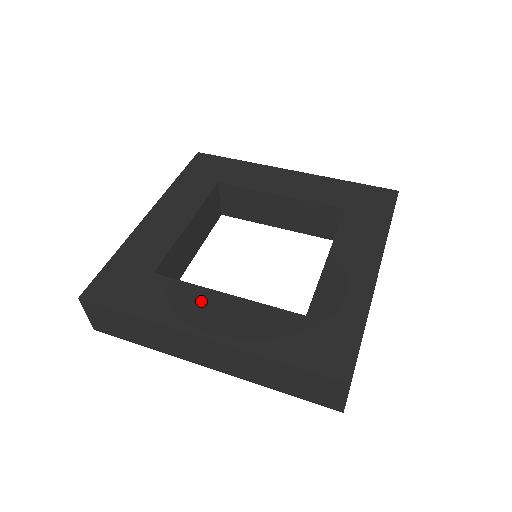
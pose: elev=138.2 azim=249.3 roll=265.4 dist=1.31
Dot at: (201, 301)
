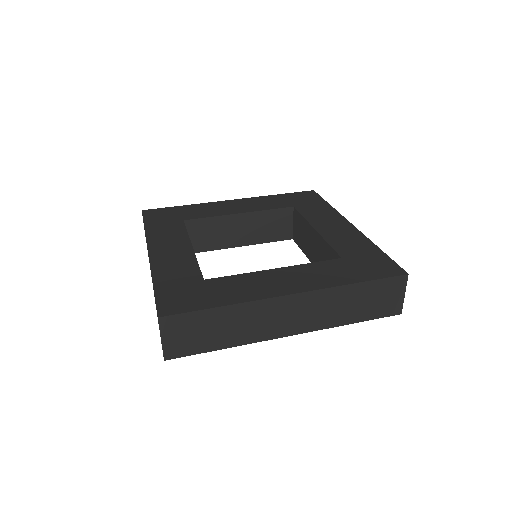
Dot at: (264, 278)
